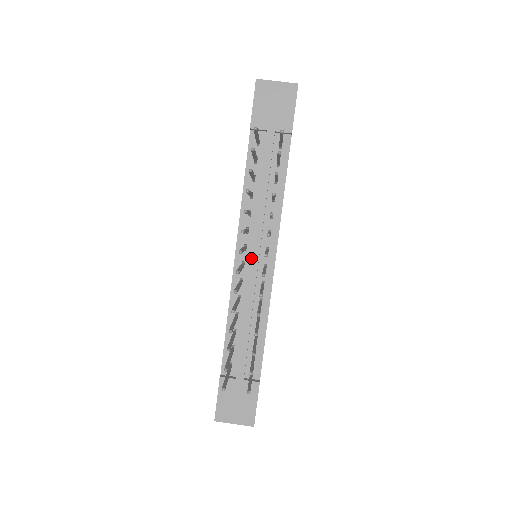
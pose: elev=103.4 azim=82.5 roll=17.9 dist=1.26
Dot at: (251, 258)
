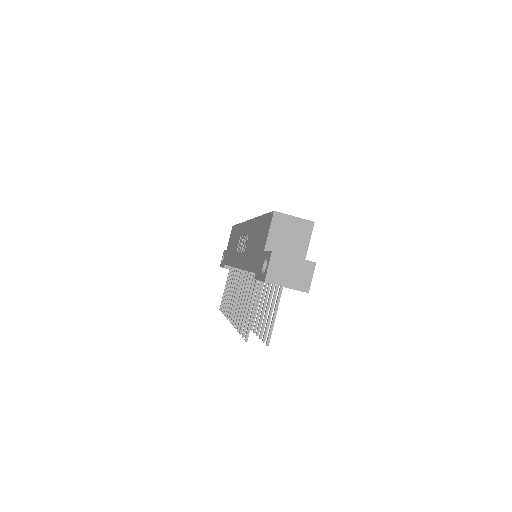
Dot at: occluded
